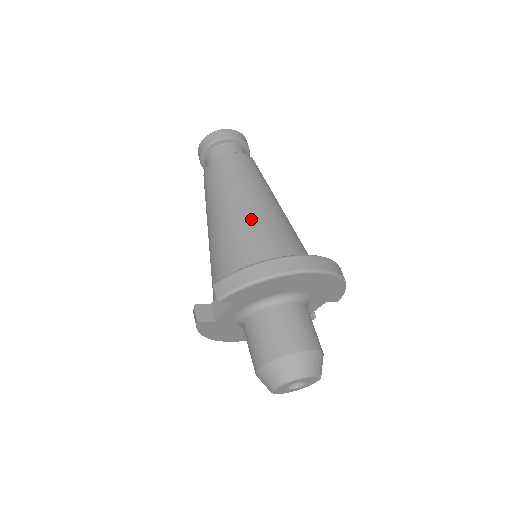
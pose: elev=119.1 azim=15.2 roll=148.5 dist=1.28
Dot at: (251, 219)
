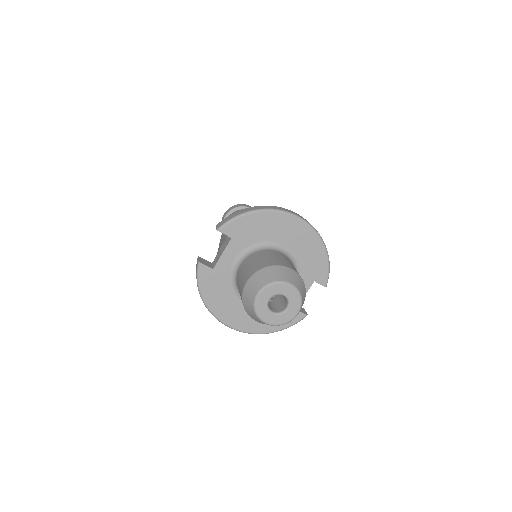
Dot at: occluded
